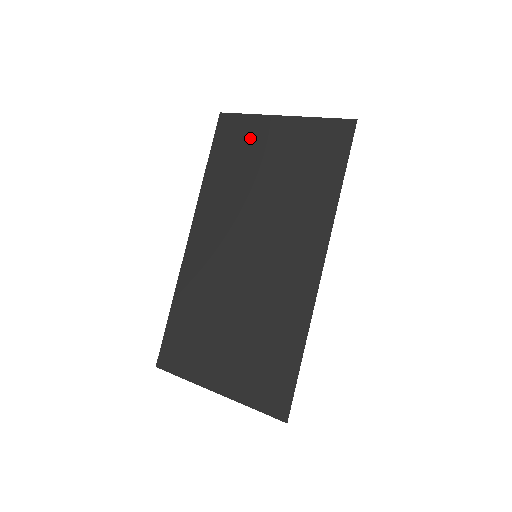
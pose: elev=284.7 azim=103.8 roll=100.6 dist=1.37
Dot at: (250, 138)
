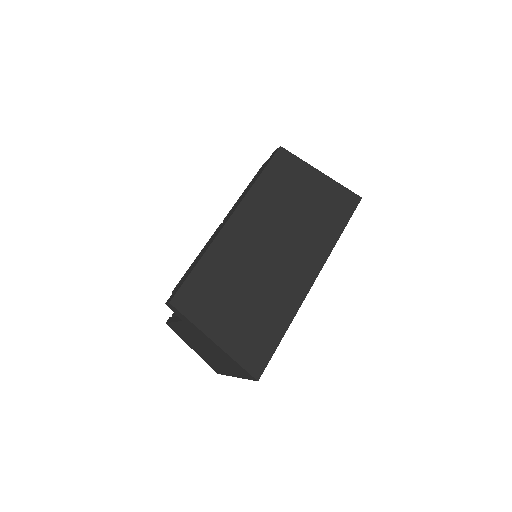
Dot at: (295, 173)
